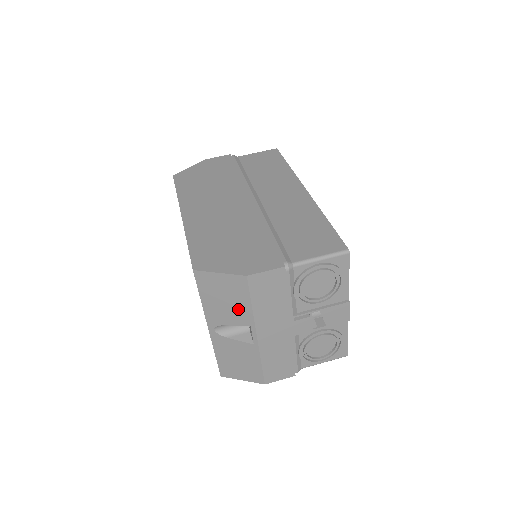
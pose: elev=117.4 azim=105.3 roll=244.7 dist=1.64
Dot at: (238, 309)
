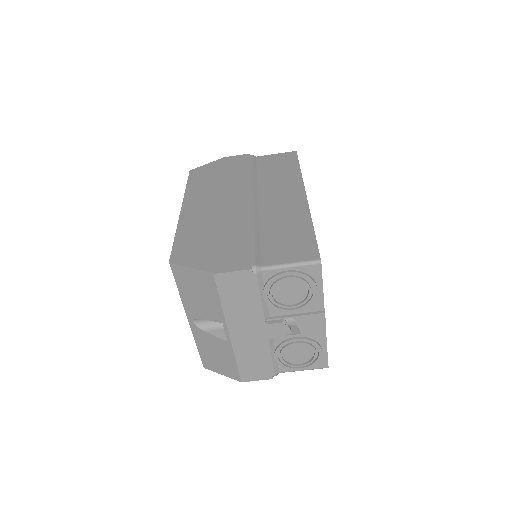
Dot at: (210, 305)
